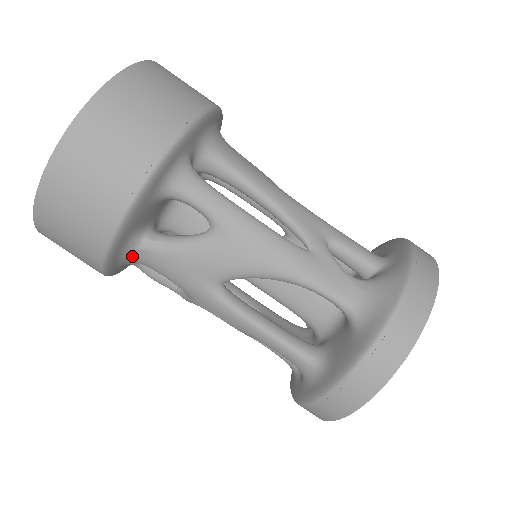
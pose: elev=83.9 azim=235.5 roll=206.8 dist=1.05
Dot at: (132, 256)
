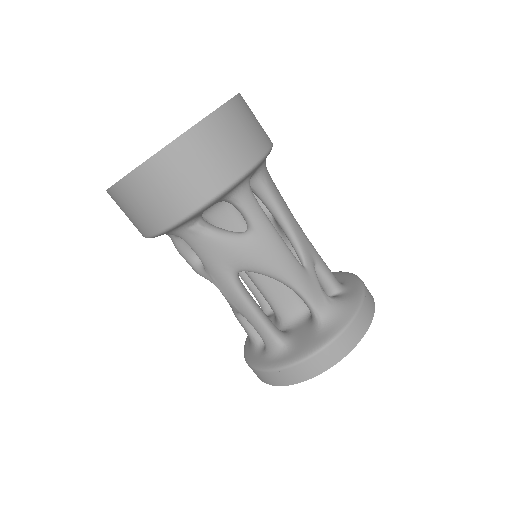
Dot at: (181, 232)
